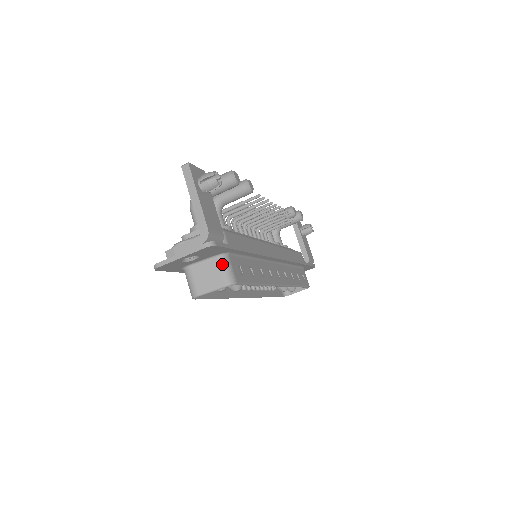
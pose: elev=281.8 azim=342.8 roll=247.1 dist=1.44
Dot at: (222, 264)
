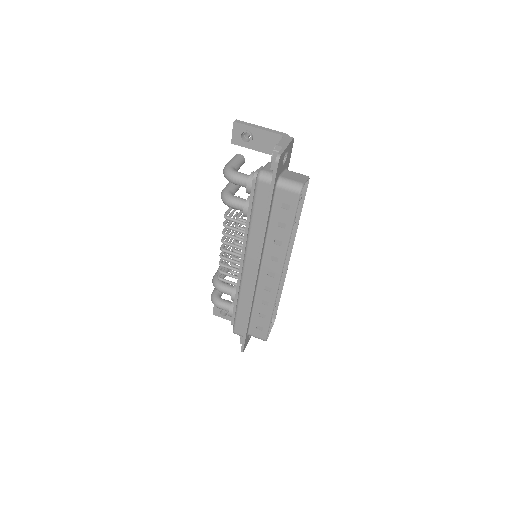
Dot at: (293, 172)
